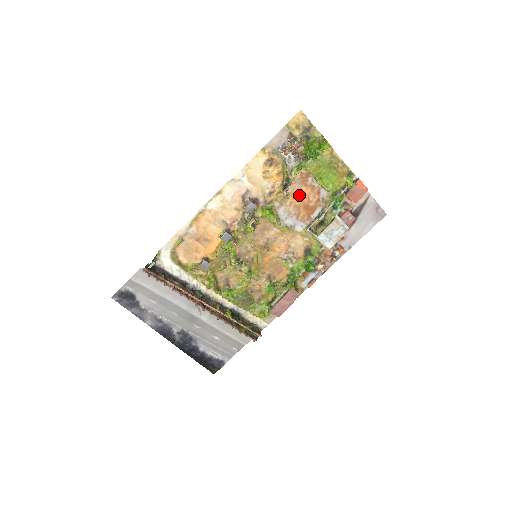
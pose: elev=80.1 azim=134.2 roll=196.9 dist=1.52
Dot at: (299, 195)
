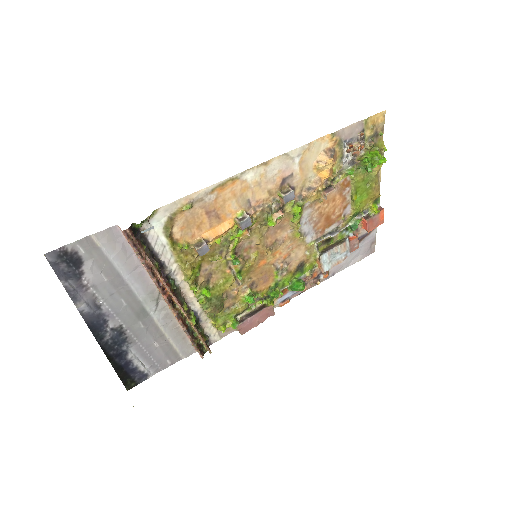
Dot at: (330, 202)
